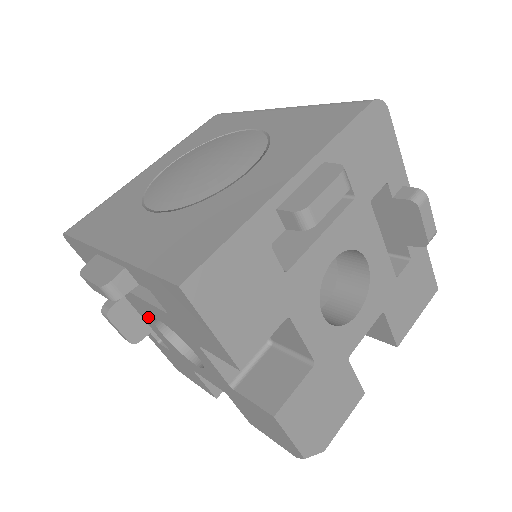
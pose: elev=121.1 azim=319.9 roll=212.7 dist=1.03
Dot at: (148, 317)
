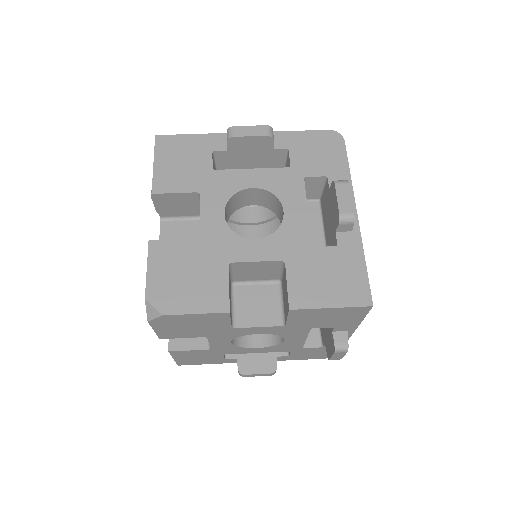
Dot at: occluded
